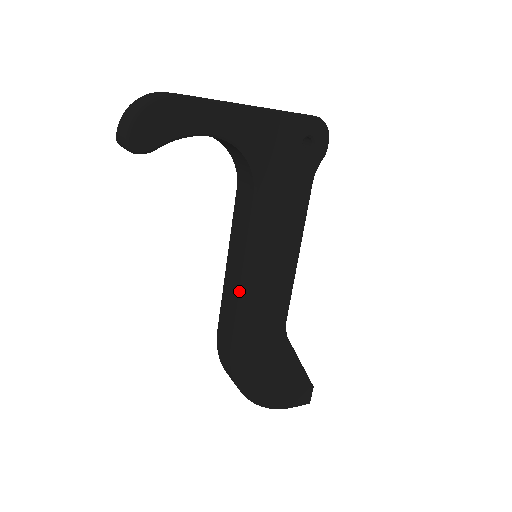
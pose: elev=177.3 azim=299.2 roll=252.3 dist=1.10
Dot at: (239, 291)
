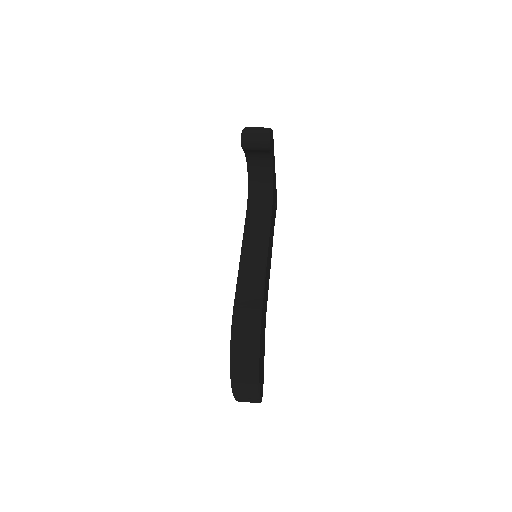
Dot at: (265, 266)
